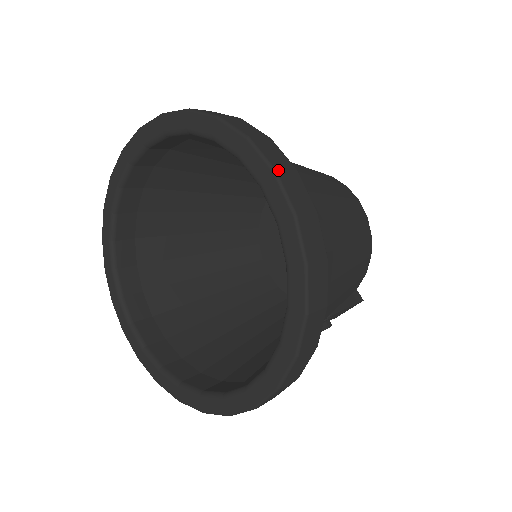
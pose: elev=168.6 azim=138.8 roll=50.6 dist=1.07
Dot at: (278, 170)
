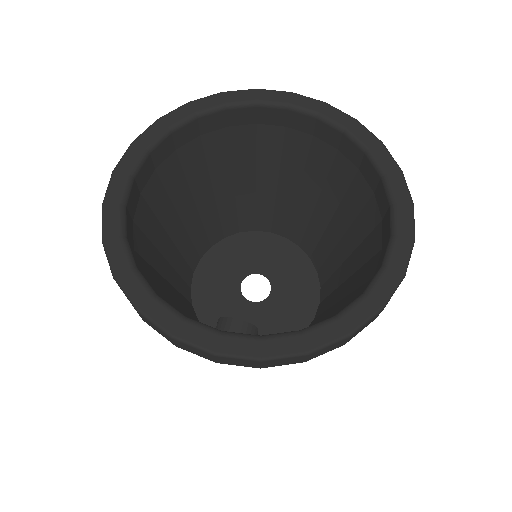
Dot at: occluded
